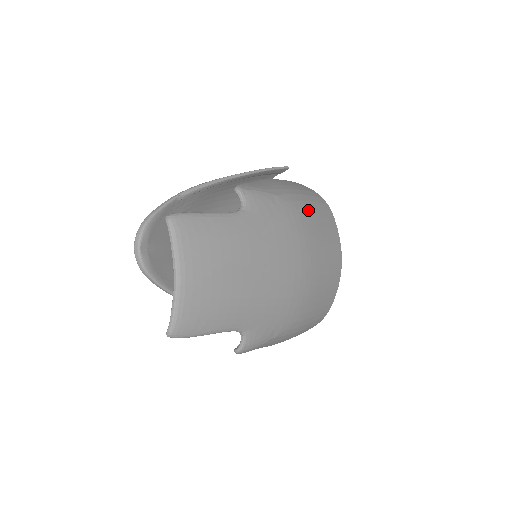
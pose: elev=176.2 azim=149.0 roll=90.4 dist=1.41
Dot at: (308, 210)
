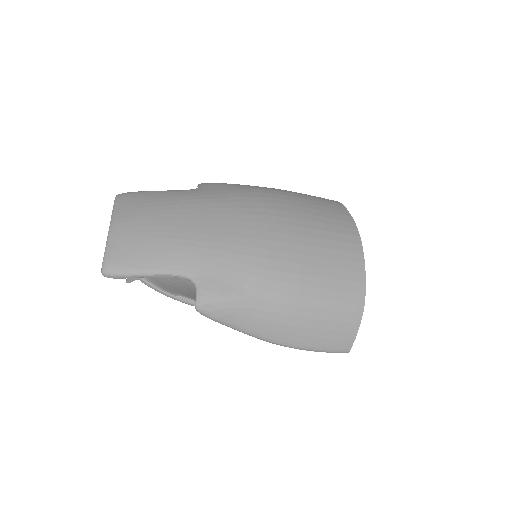
Dot at: (289, 193)
